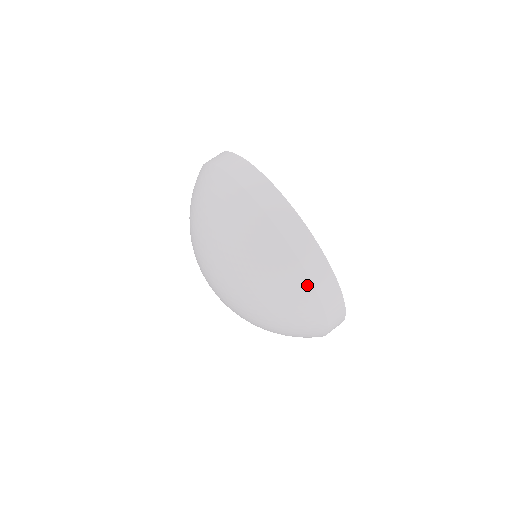
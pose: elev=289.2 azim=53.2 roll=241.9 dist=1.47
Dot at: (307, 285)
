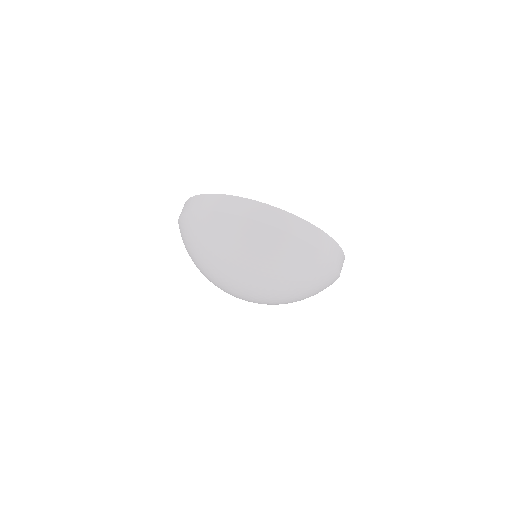
Dot at: (285, 236)
